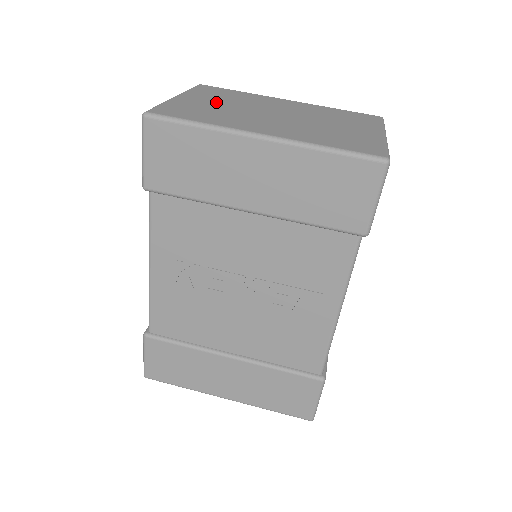
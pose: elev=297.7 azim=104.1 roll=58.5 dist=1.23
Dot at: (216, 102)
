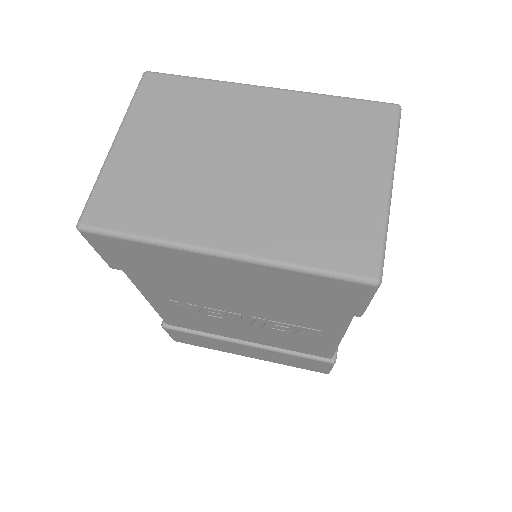
Dot at: (166, 146)
